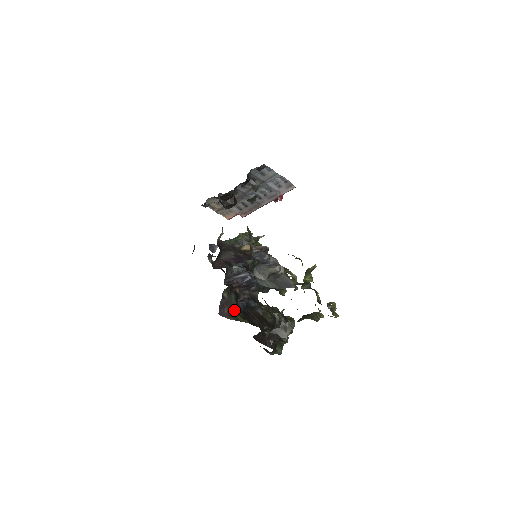
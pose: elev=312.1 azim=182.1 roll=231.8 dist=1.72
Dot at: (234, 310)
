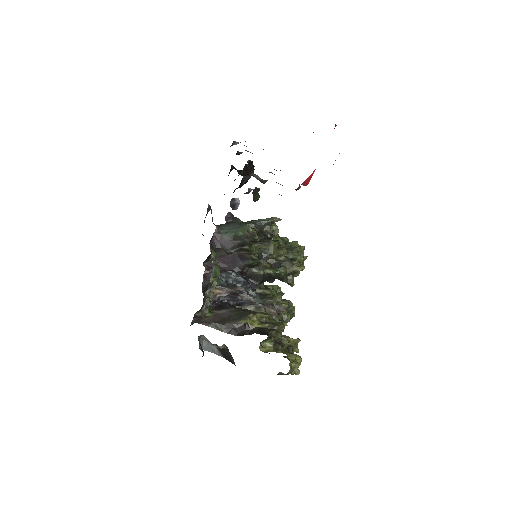
Dot at: occluded
